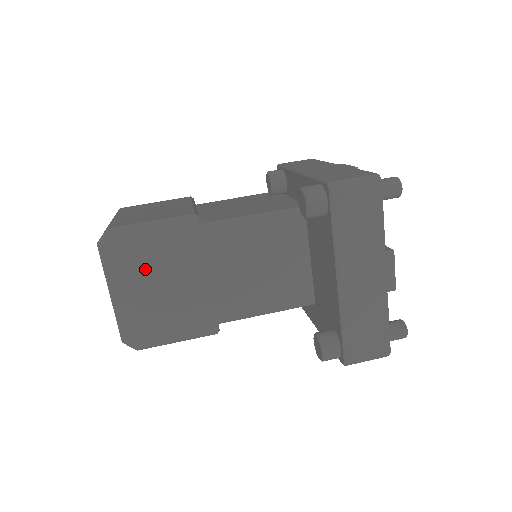
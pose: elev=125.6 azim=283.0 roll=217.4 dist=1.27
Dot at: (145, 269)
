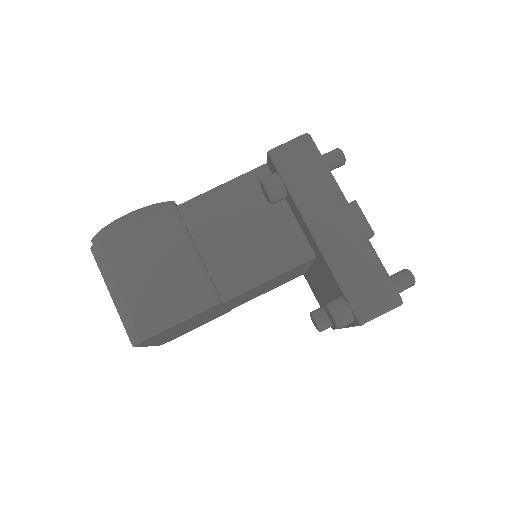
Dot at: (175, 331)
